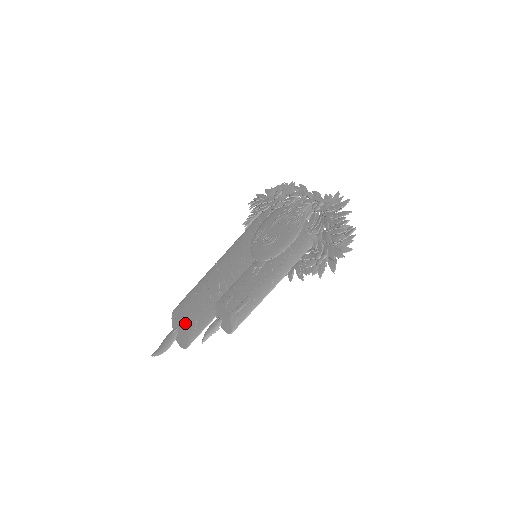
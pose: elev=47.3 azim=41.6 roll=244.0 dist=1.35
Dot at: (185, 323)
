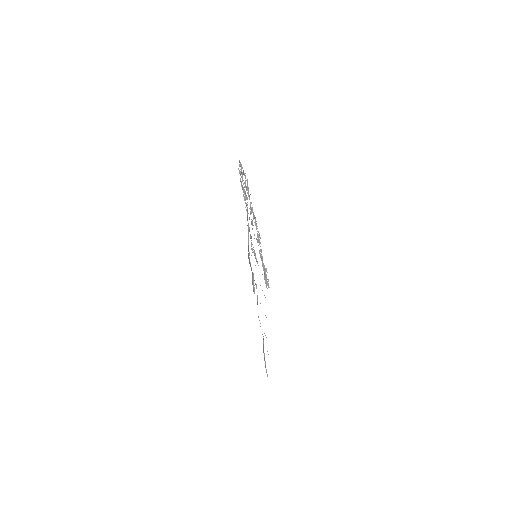
Dot at: occluded
